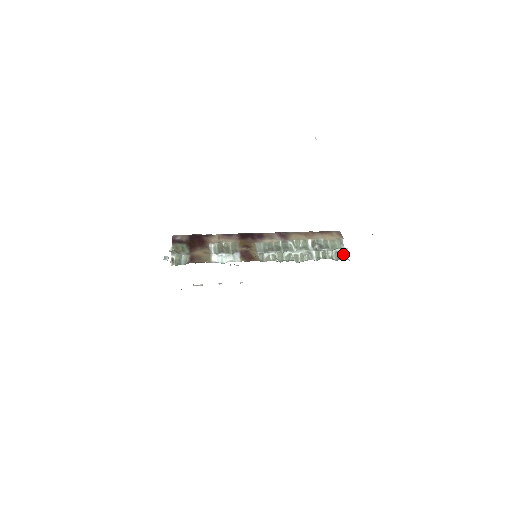
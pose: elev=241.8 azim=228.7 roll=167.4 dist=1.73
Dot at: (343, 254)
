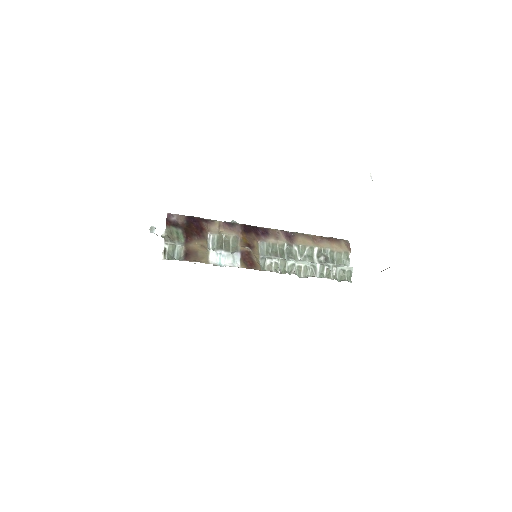
Dot at: (347, 274)
